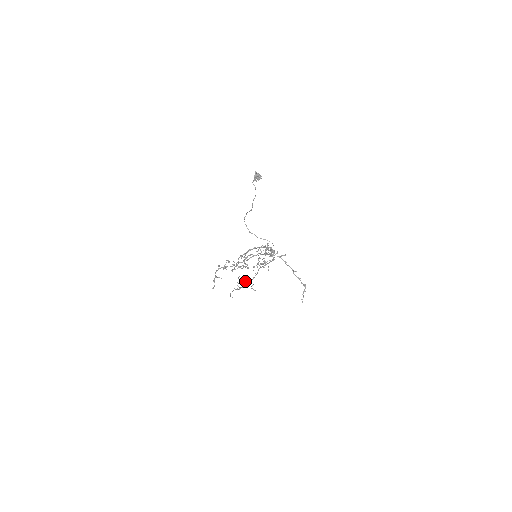
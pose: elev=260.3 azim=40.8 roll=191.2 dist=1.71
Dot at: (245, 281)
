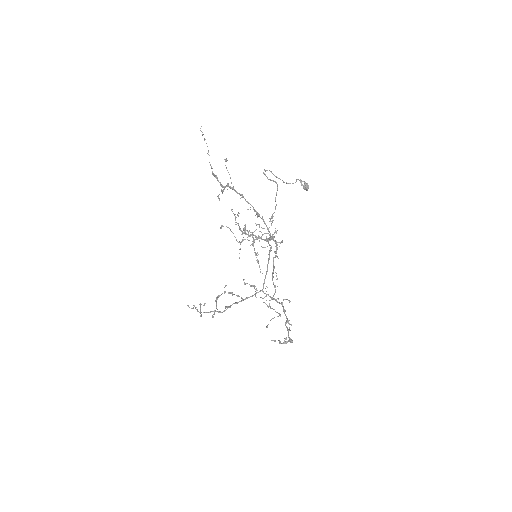
Dot at: (225, 186)
